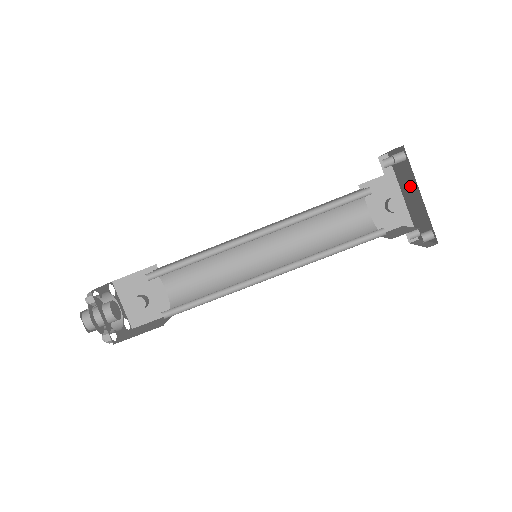
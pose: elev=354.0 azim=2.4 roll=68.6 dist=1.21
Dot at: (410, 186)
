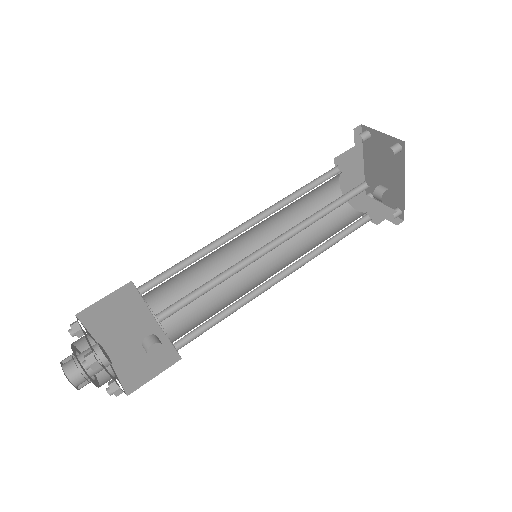
Dot at: (388, 168)
